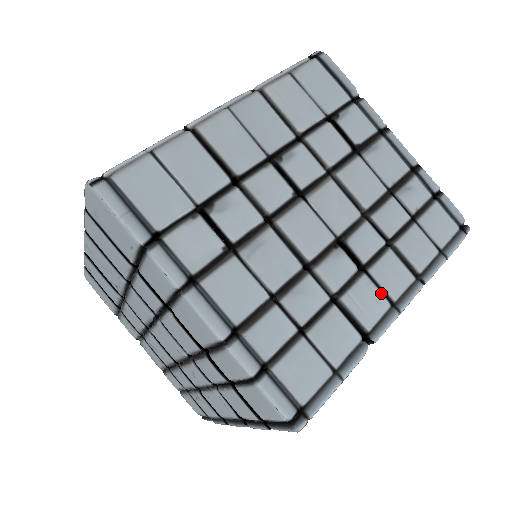
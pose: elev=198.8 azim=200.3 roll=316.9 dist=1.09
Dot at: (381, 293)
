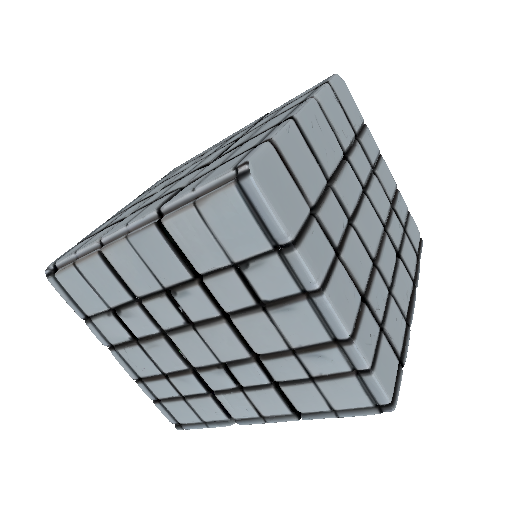
Dot at: (253, 407)
